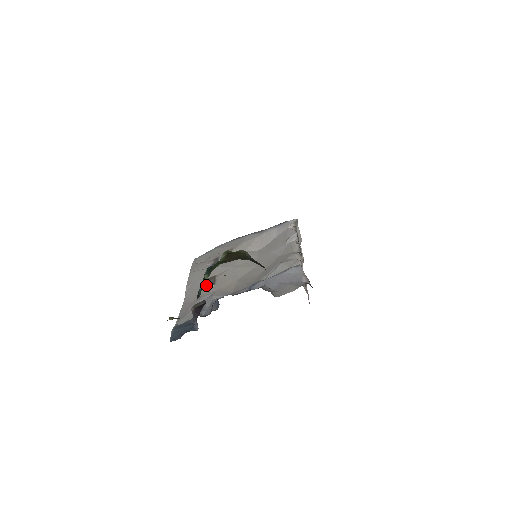
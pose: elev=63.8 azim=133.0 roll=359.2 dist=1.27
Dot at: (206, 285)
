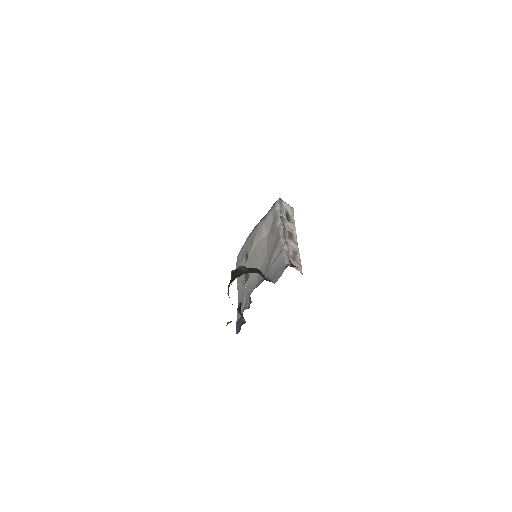
Dot at: (245, 281)
